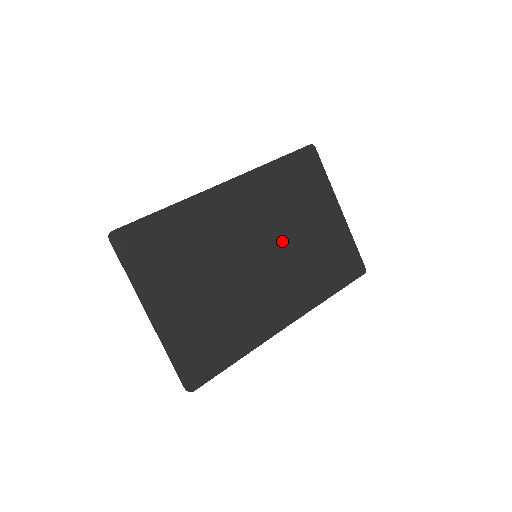
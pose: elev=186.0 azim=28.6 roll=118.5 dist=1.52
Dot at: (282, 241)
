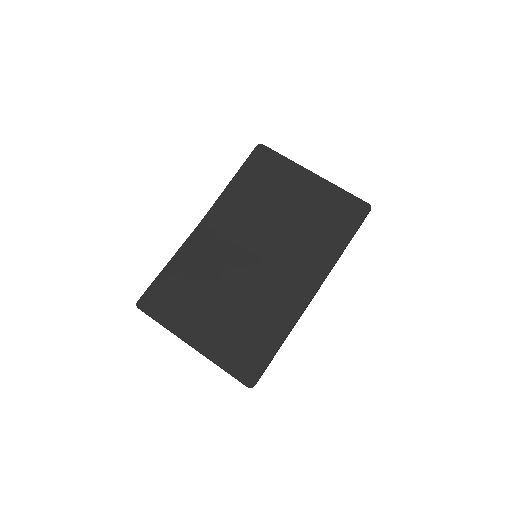
Dot at: (272, 231)
